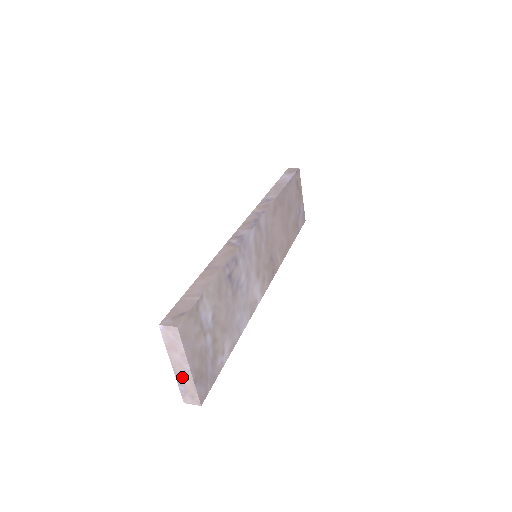
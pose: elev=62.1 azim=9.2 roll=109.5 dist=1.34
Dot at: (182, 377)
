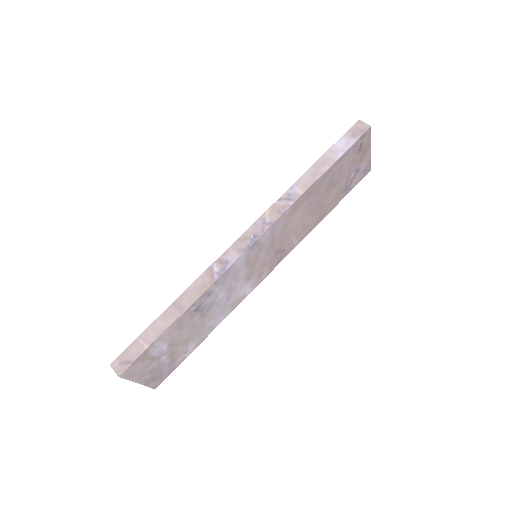
Dot at: occluded
